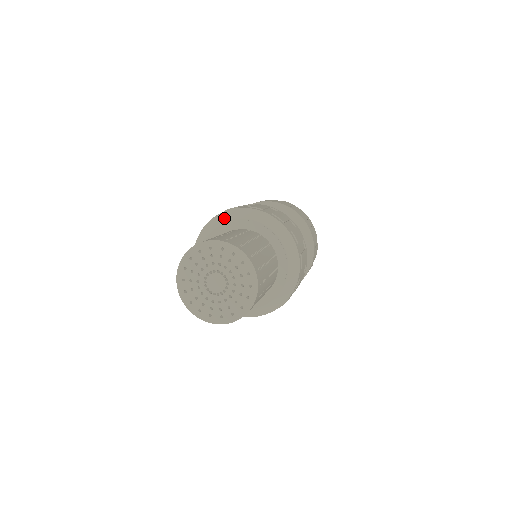
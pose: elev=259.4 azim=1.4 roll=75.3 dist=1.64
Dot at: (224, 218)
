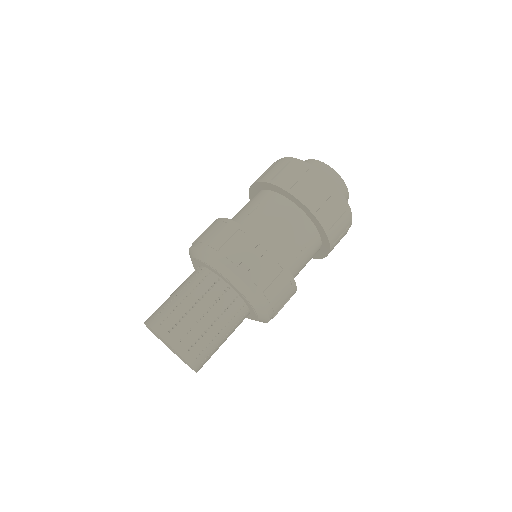
Dot at: (193, 254)
